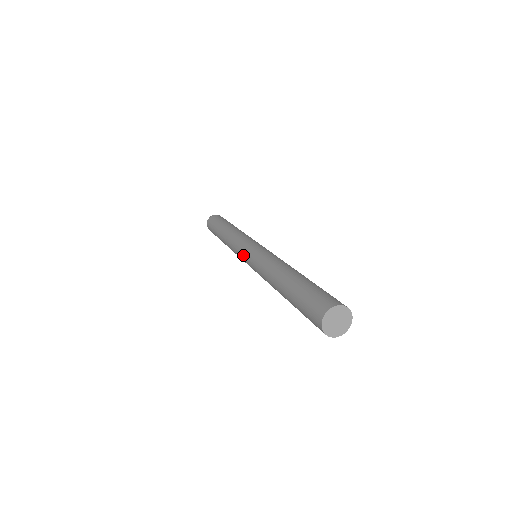
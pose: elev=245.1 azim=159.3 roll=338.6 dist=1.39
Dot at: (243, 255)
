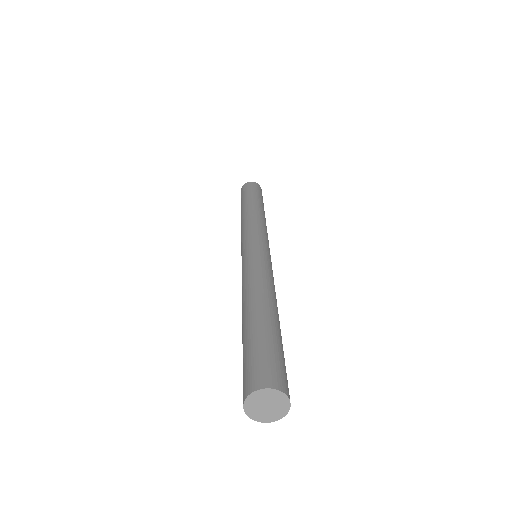
Dot at: occluded
